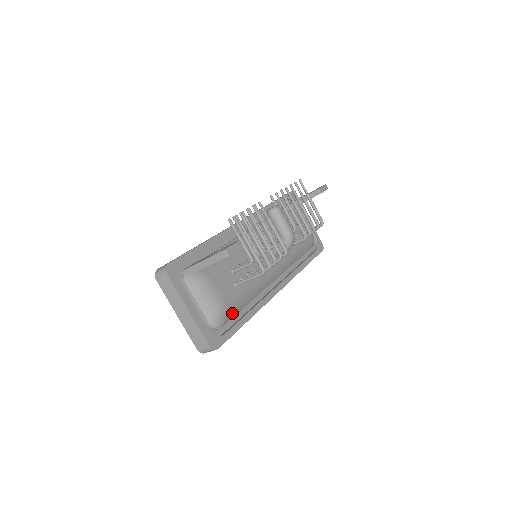
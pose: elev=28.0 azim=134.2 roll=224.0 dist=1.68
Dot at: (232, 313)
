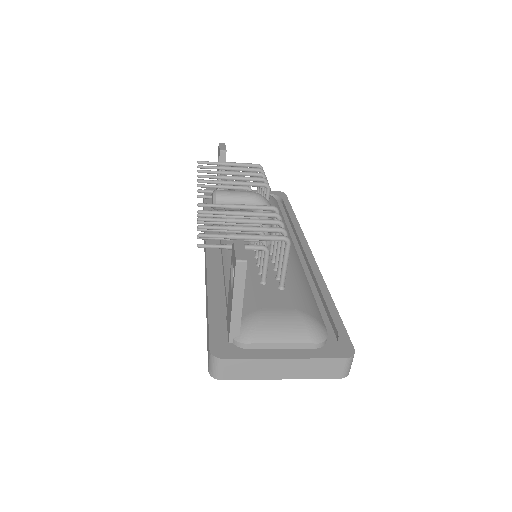
Dot at: (315, 310)
